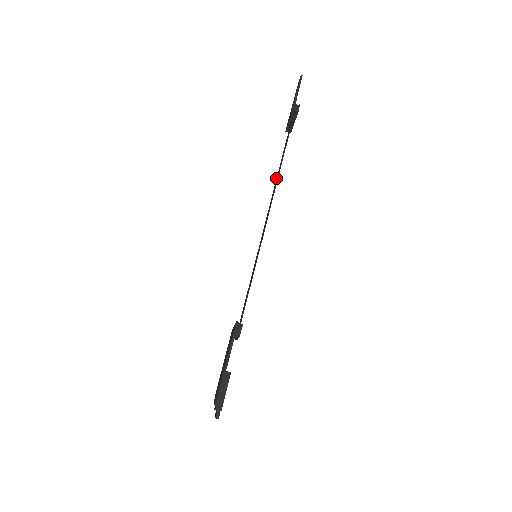
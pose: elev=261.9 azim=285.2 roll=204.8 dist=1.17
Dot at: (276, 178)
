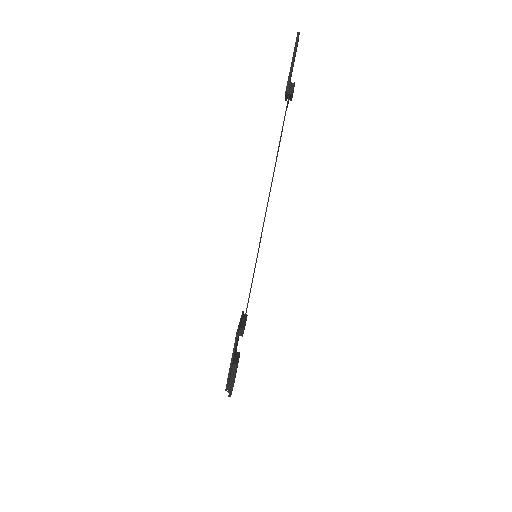
Dot at: occluded
